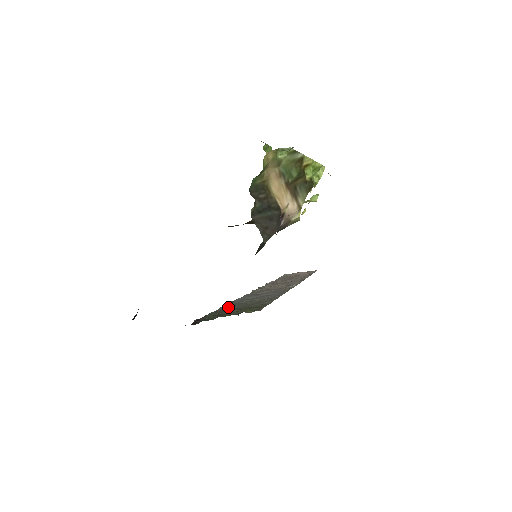
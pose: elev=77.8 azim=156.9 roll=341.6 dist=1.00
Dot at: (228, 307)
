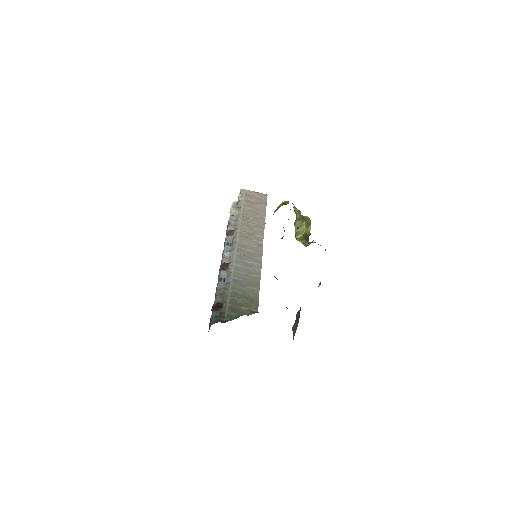
Dot at: (233, 289)
